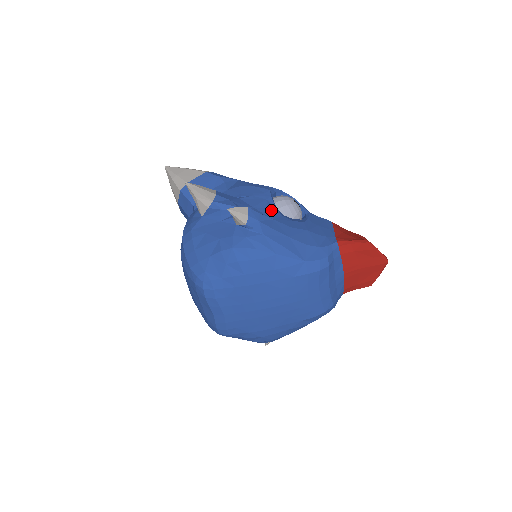
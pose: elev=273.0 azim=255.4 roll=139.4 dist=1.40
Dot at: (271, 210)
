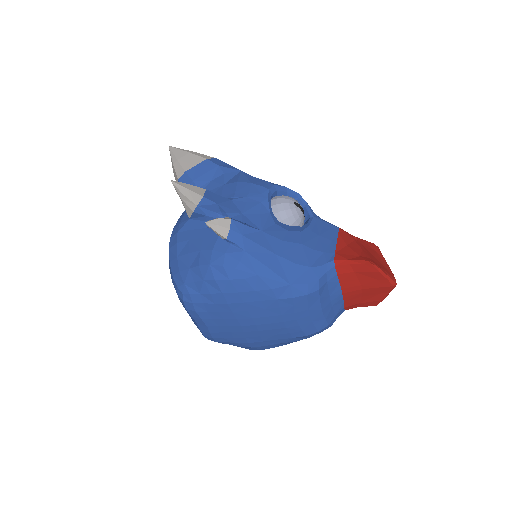
Dot at: (263, 217)
